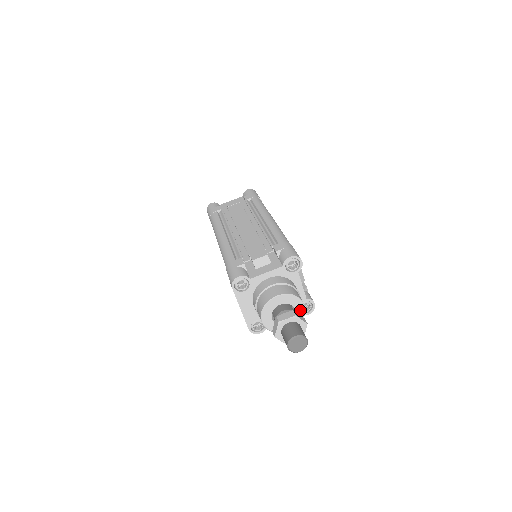
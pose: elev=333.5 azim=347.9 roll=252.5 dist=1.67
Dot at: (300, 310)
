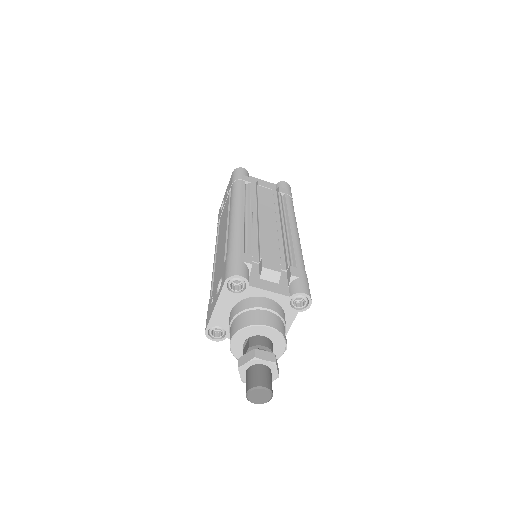
Dot at: (276, 353)
